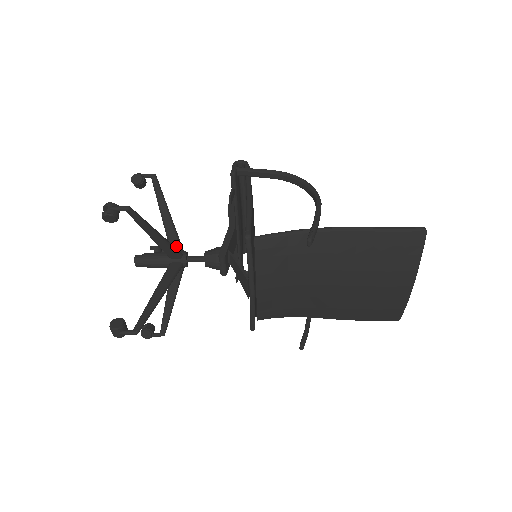
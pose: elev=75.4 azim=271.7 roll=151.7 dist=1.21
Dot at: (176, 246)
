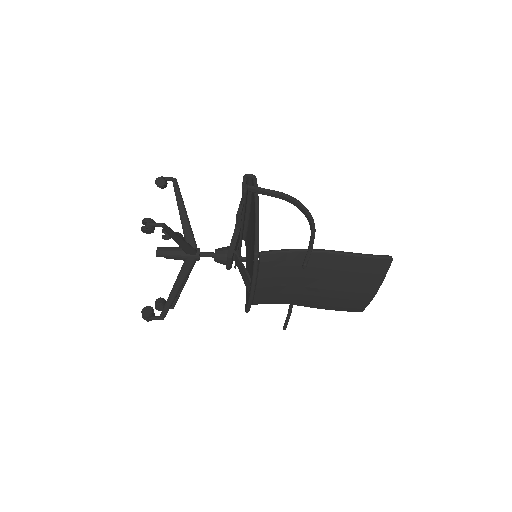
Dot at: (191, 243)
